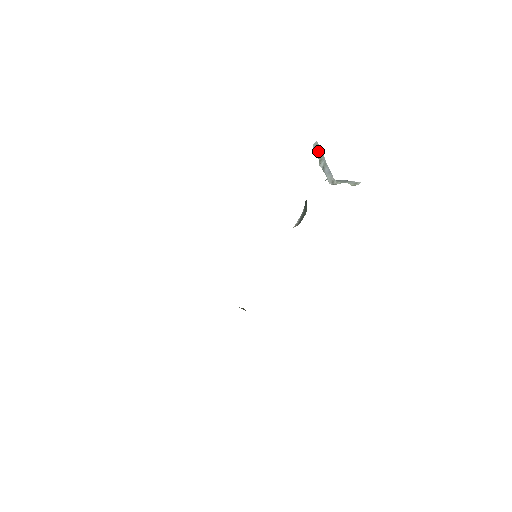
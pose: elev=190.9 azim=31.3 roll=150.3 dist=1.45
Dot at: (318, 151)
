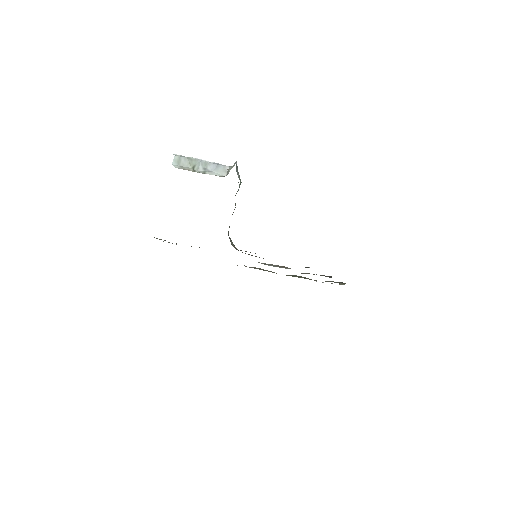
Dot at: (185, 162)
